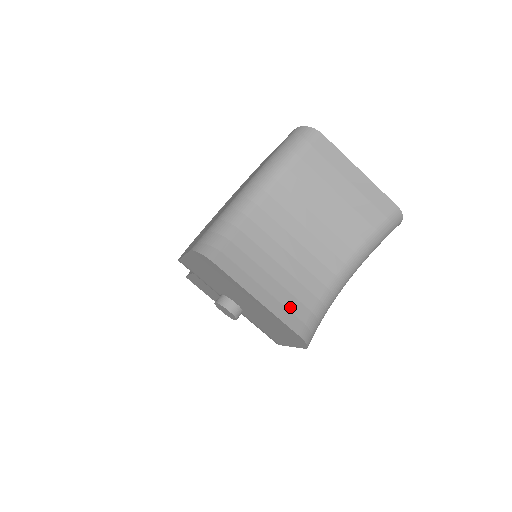
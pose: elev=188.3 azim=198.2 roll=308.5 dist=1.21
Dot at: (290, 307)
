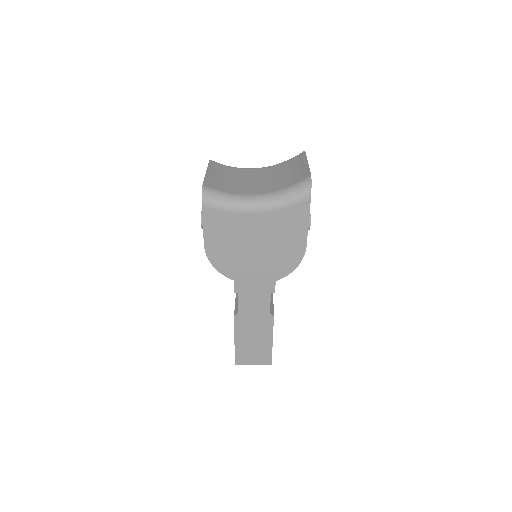
Dot at: (215, 183)
